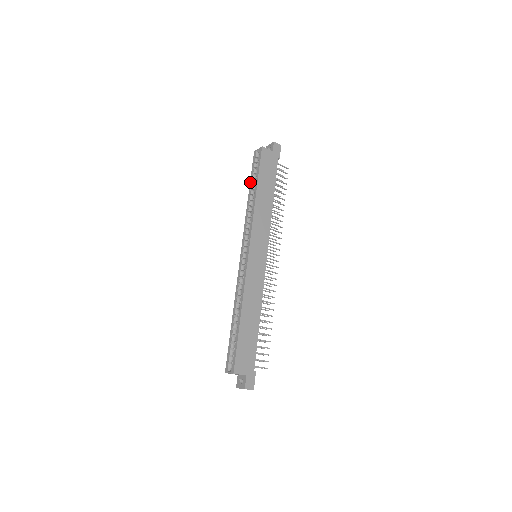
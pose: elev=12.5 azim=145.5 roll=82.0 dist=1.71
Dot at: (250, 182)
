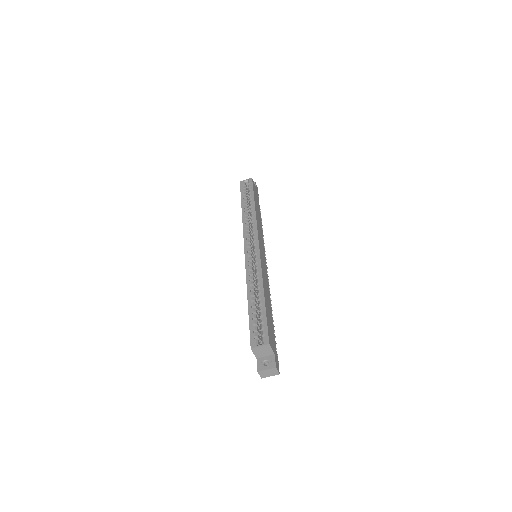
Dot at: (242, 200)
